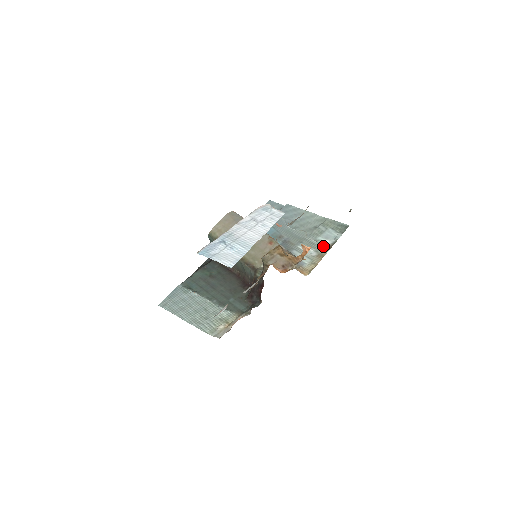
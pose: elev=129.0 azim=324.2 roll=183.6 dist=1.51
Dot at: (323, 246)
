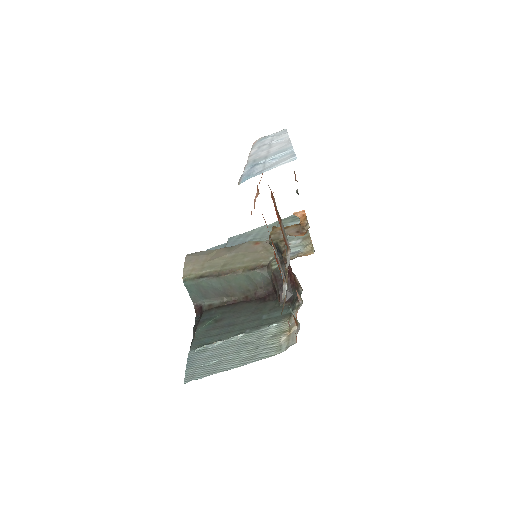
Dot at: occluded
